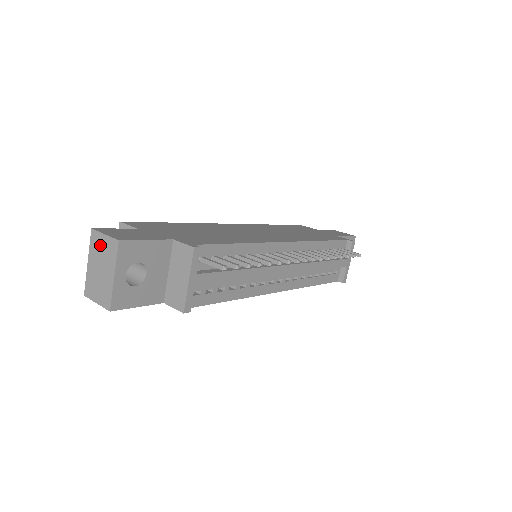
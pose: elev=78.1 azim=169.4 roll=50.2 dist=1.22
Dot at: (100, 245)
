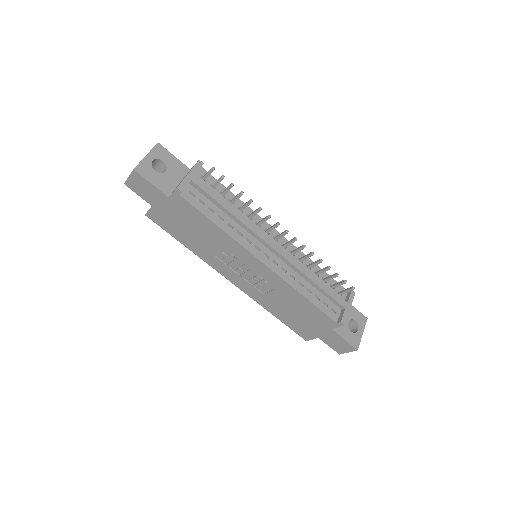
Dot at: occluded
